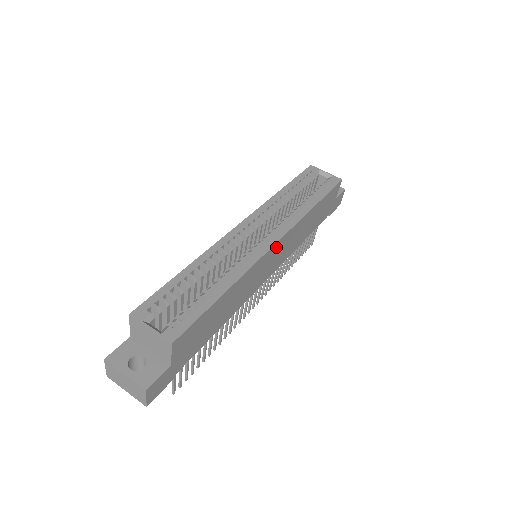
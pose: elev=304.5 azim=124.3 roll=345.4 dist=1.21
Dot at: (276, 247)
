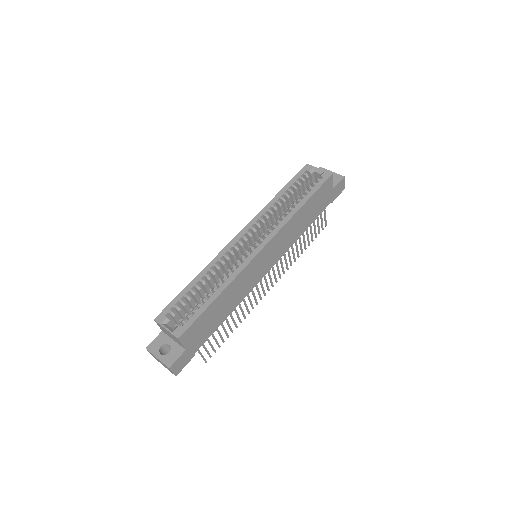
Dot at: (264, 251)
